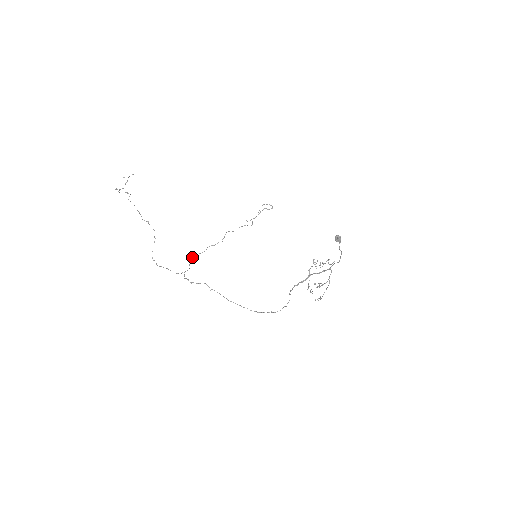
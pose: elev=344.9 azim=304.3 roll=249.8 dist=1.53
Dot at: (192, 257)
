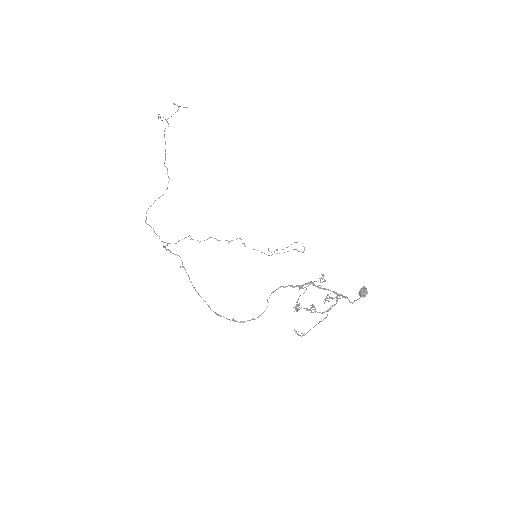
Dot at: occluded
